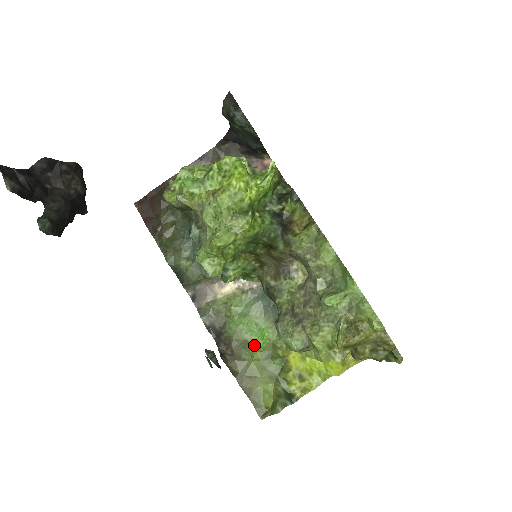
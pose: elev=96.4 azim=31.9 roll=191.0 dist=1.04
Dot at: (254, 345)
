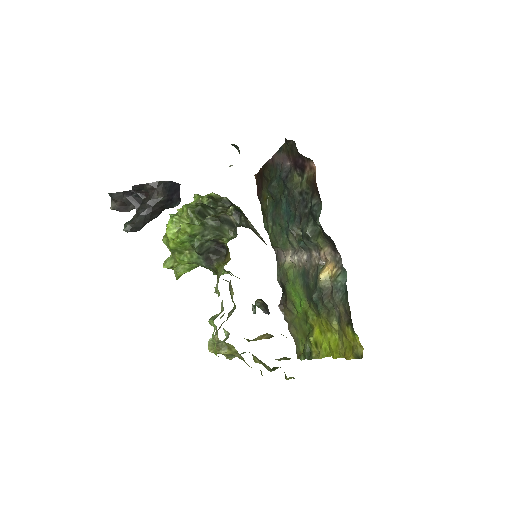
Dot at: (296, 307)
